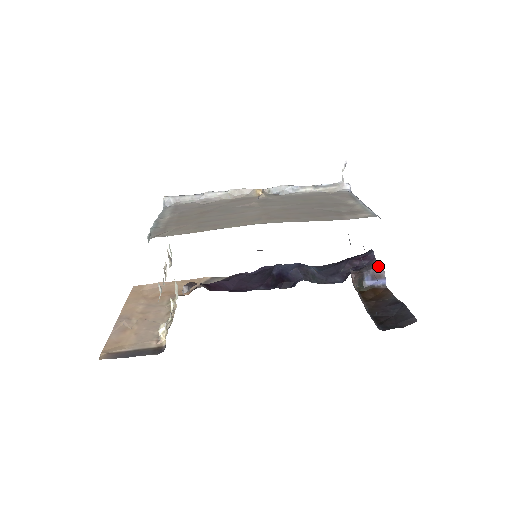
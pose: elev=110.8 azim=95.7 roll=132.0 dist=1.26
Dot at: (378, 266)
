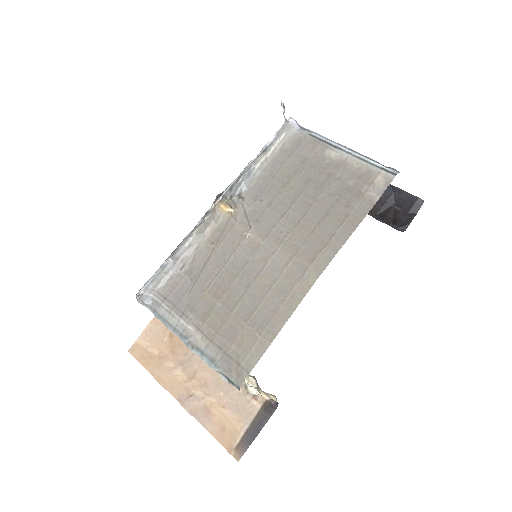
Dot at: occluded
